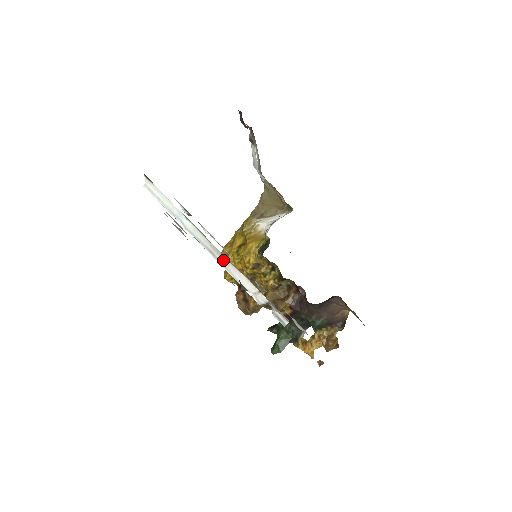
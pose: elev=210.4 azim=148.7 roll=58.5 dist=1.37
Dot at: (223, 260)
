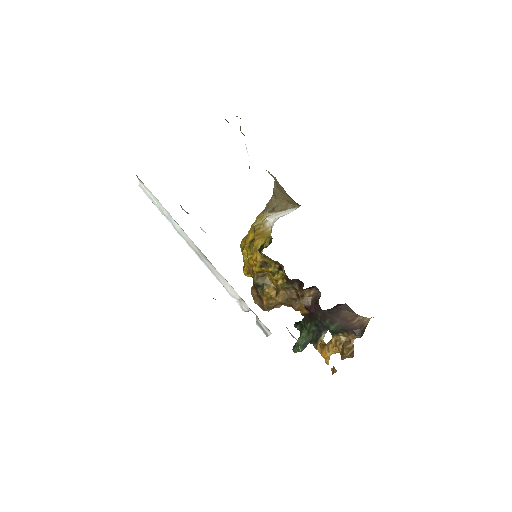
Dot at: (208, 263)
